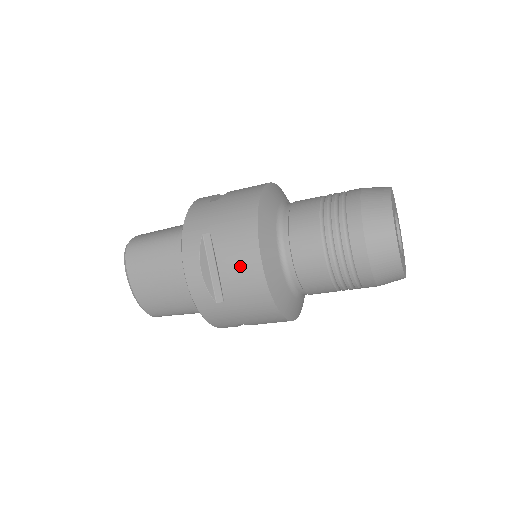
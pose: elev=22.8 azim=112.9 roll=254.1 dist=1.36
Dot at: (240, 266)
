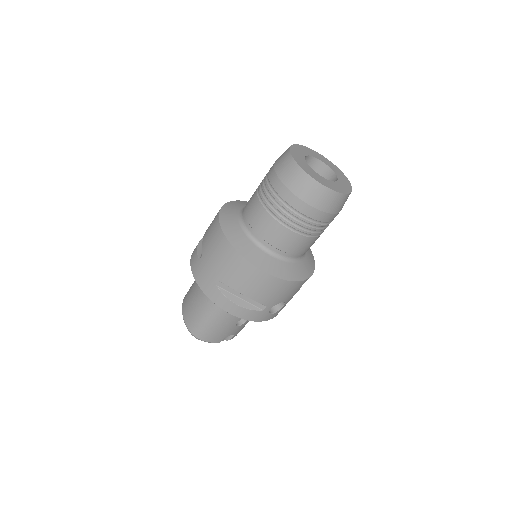
Dot at: occluded
